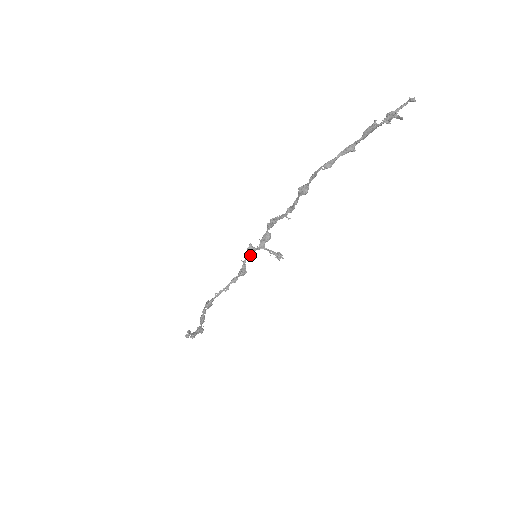
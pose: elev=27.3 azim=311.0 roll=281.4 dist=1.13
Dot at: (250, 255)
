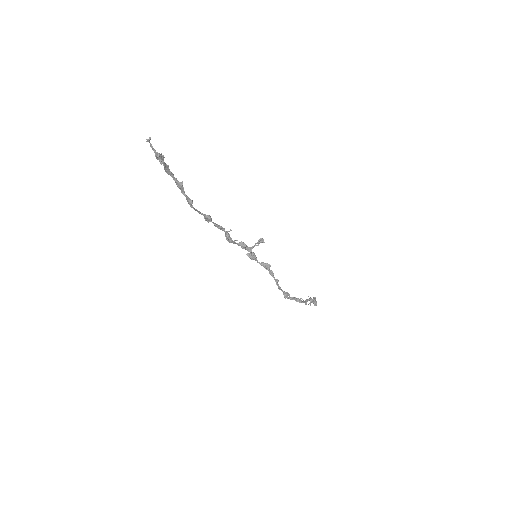
Dot at: (255, 258)
